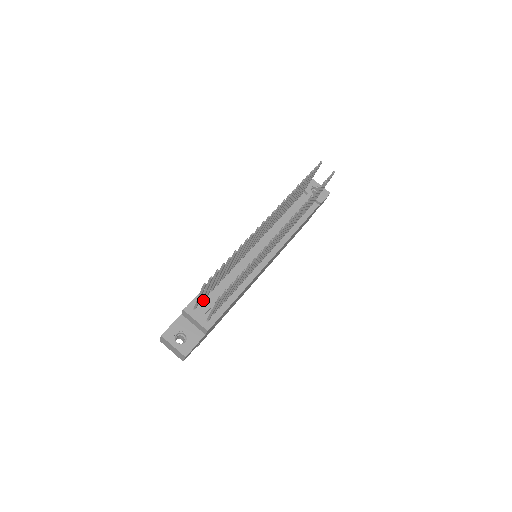
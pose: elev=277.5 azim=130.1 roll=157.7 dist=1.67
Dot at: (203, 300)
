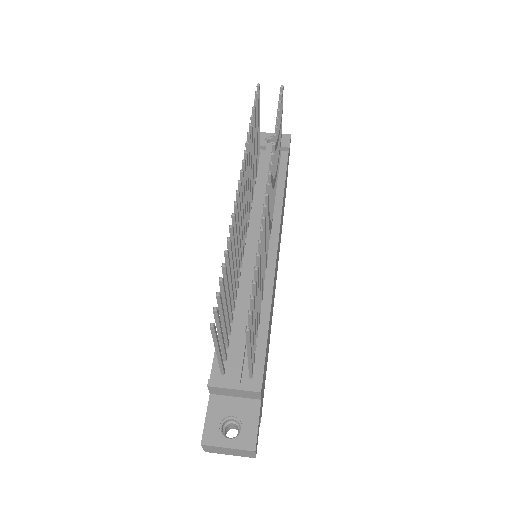
Dot at: (226, 354)
